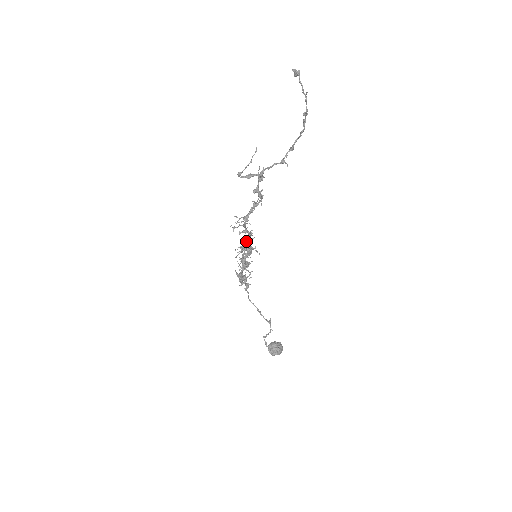
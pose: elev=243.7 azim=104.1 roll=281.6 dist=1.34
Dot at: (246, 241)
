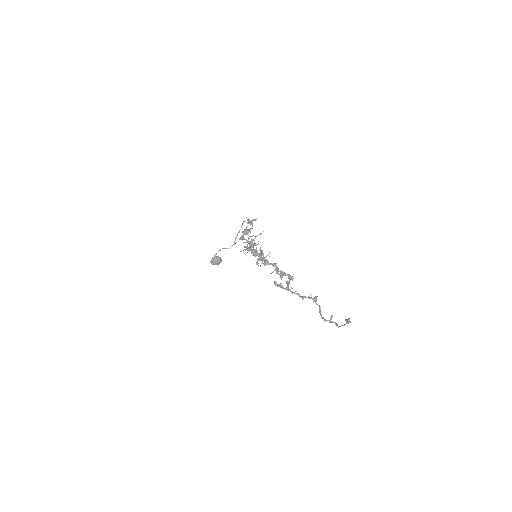
Dot at: occluded
